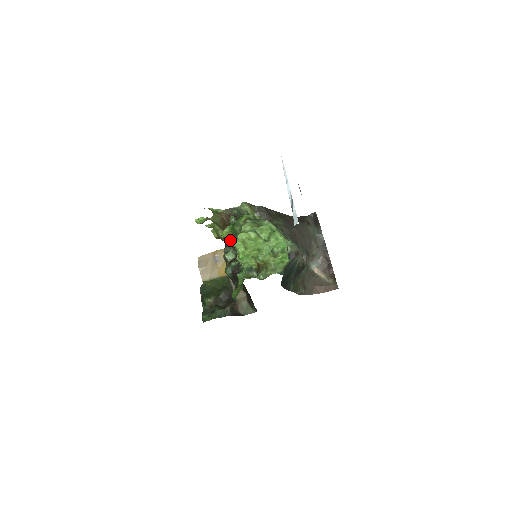
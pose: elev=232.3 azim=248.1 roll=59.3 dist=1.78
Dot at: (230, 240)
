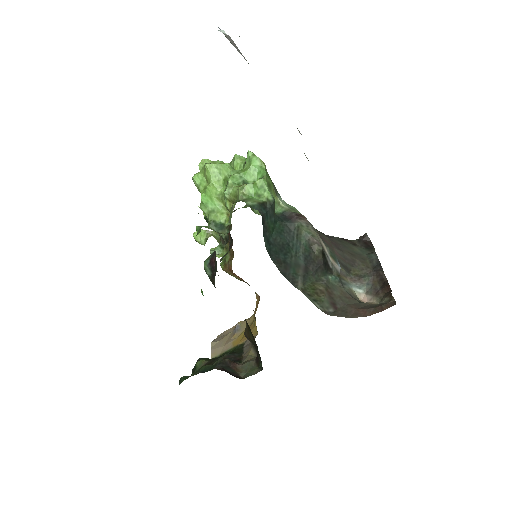
Dot at: occluded
